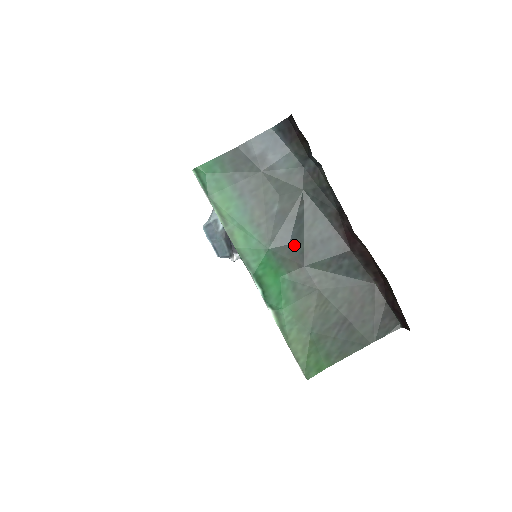
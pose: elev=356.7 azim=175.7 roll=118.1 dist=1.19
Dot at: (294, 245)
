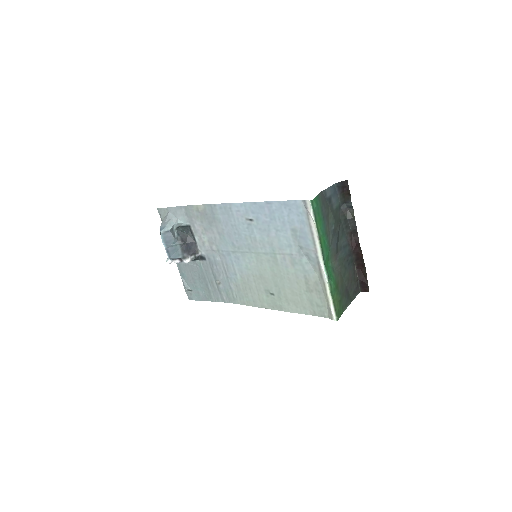
Dot at: (336, 248)
